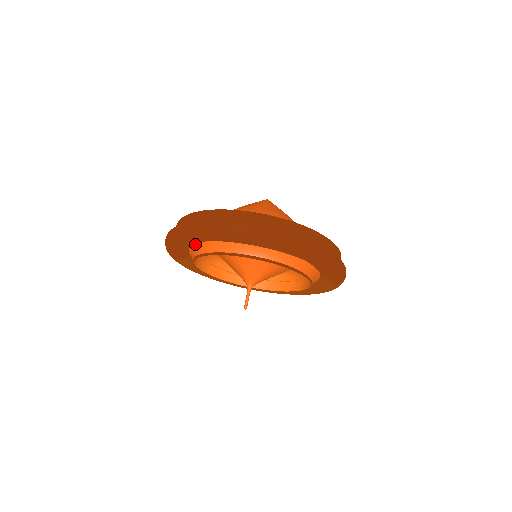
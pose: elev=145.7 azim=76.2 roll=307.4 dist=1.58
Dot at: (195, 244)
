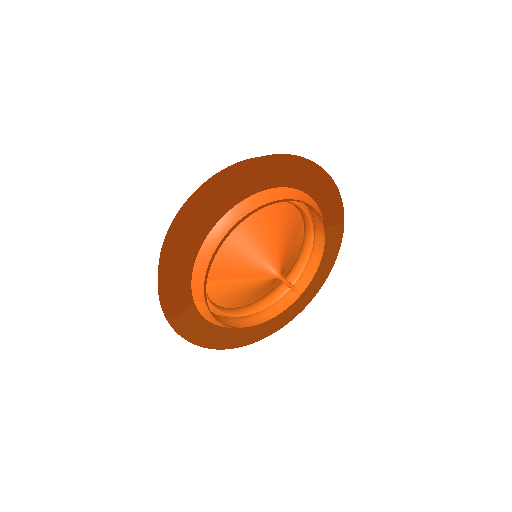
Dot at: (200, 248)
